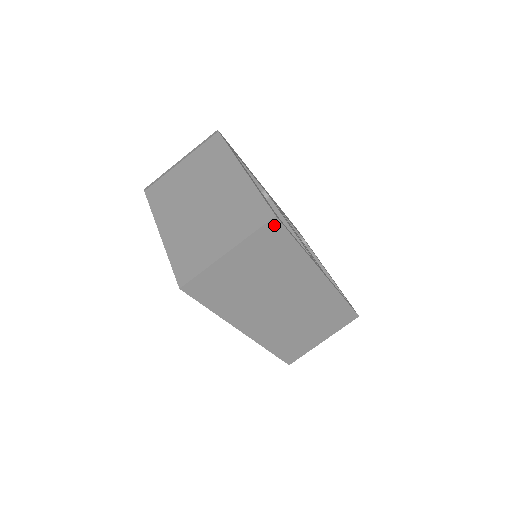
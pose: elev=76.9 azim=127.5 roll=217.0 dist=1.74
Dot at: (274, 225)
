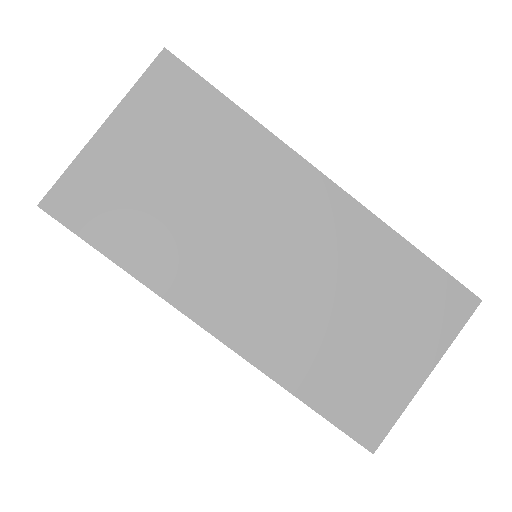
Dot at: (169, 66)
